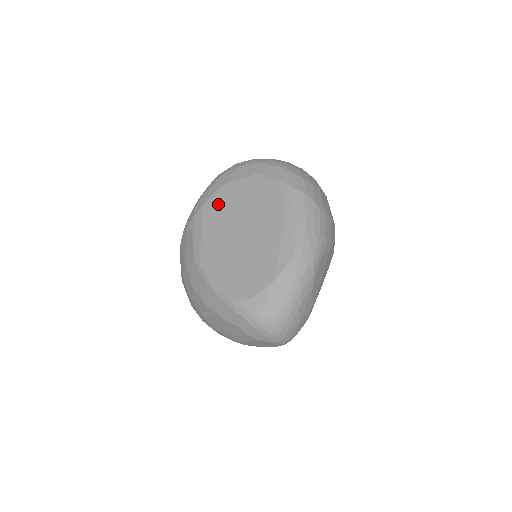
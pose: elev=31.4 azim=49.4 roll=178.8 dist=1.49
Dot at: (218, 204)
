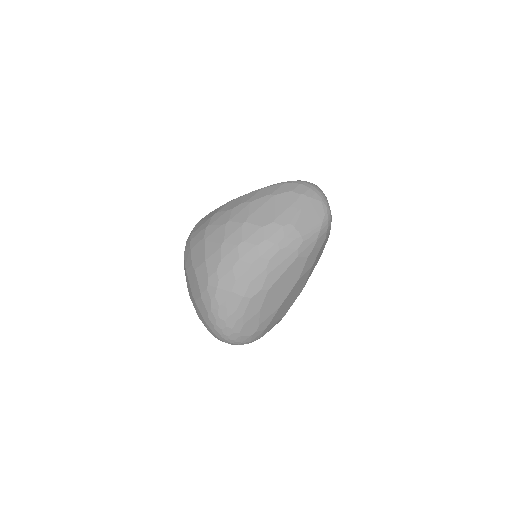
Dot at: occluded
